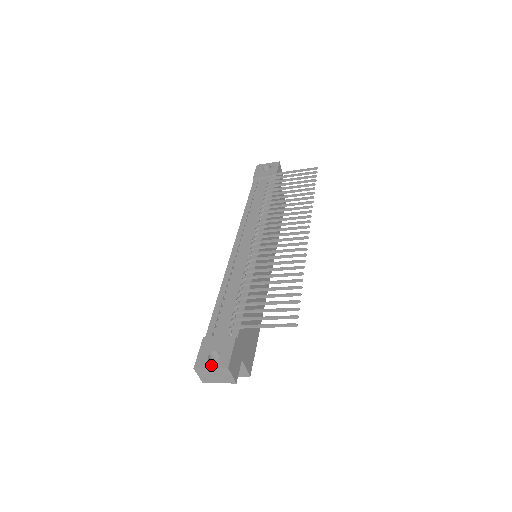
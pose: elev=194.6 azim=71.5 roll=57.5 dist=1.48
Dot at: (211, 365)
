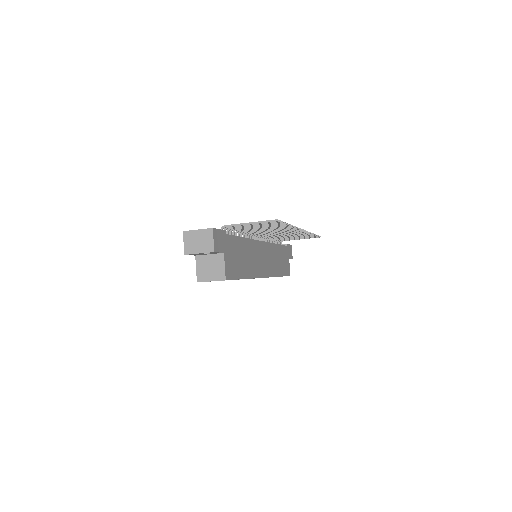
Dot at: (199, 229)
